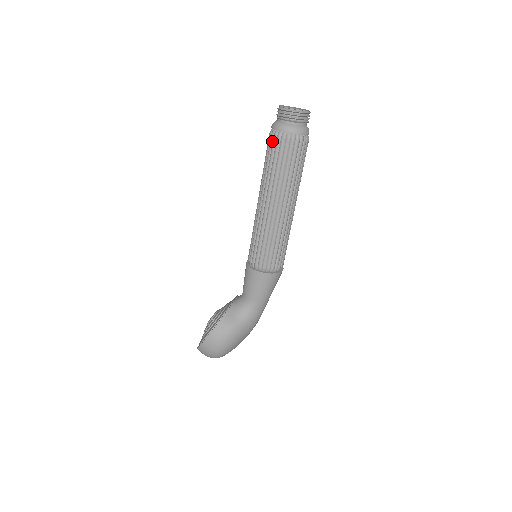
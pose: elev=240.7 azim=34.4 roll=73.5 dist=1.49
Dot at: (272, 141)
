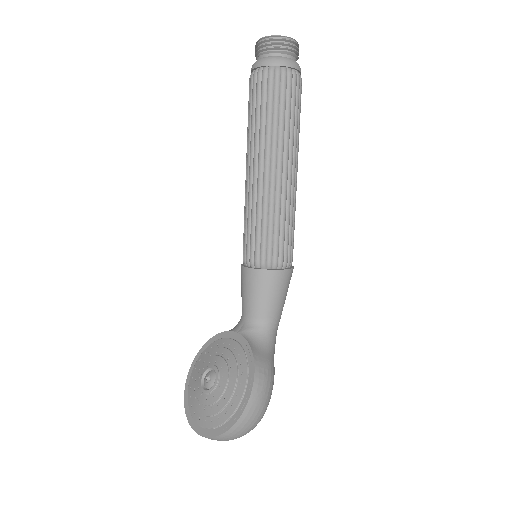
Dot at: (273, 82)
